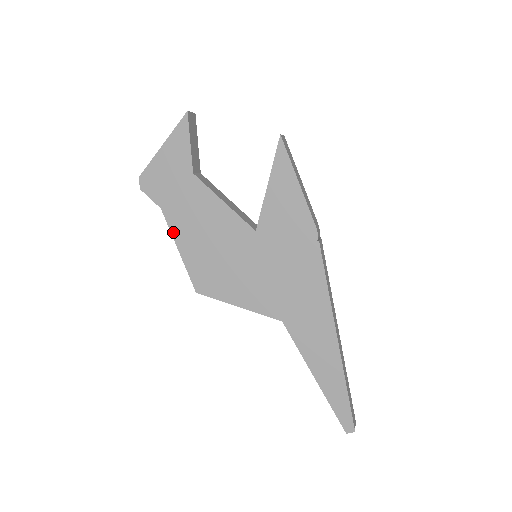
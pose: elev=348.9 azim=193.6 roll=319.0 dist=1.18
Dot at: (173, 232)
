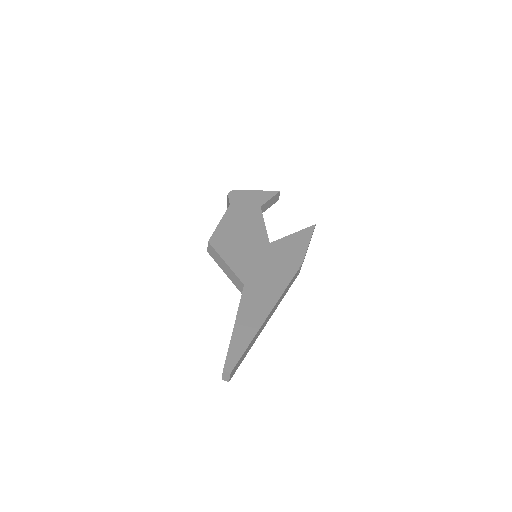
Dot at: (225, 215)
